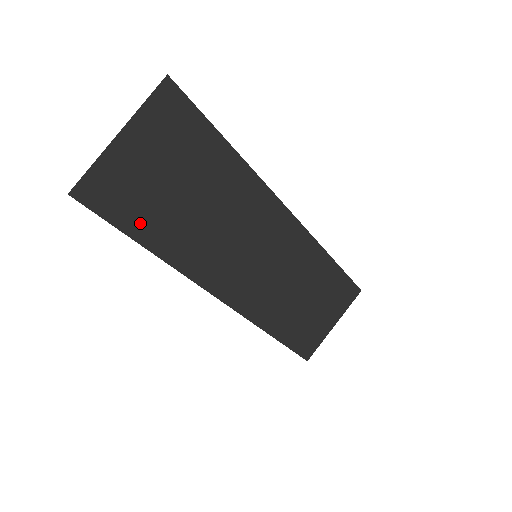
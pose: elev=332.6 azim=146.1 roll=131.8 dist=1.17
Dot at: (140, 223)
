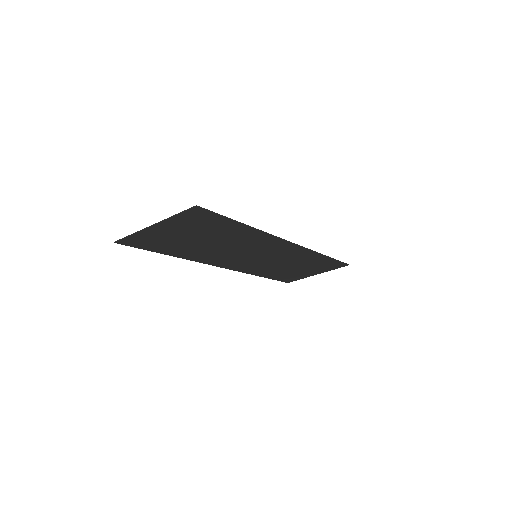
Dot at: (165, 249)
